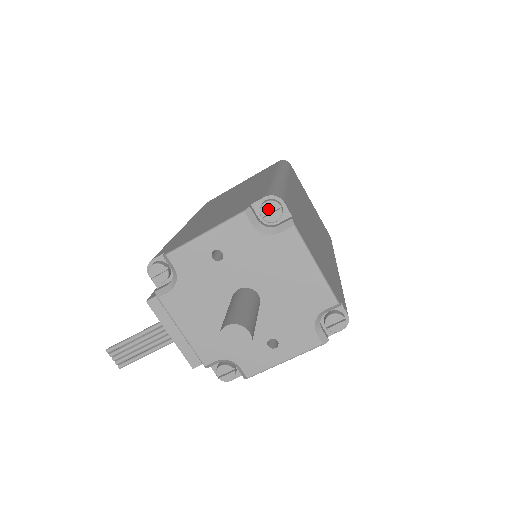
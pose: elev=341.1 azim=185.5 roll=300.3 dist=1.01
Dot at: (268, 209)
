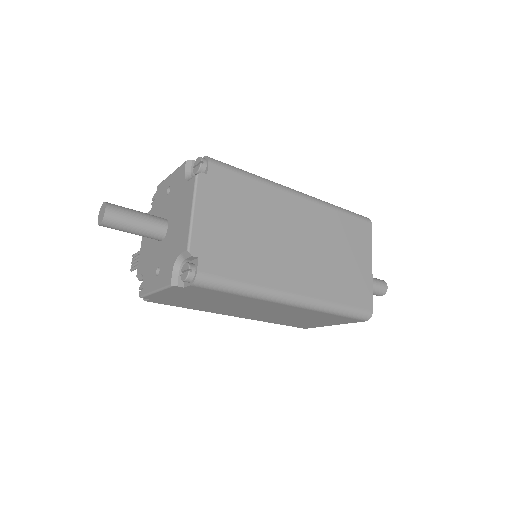
Dot at: (197, 163)
